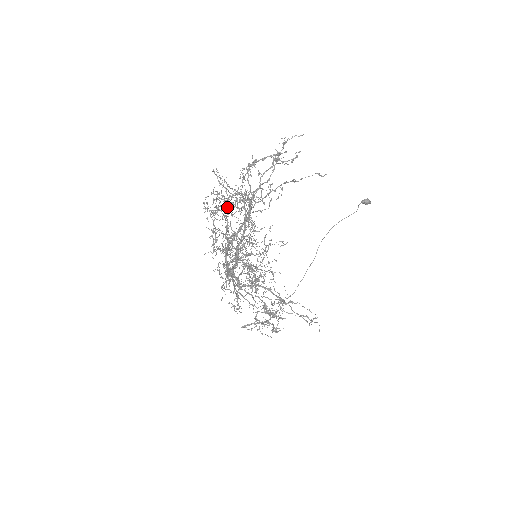
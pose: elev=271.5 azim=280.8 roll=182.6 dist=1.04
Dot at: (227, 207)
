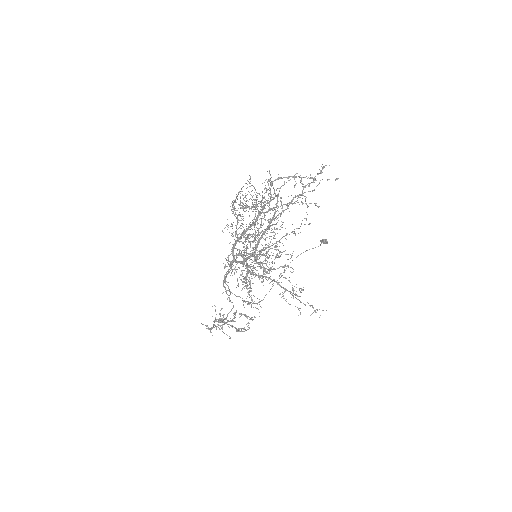
Dot at: occluded
